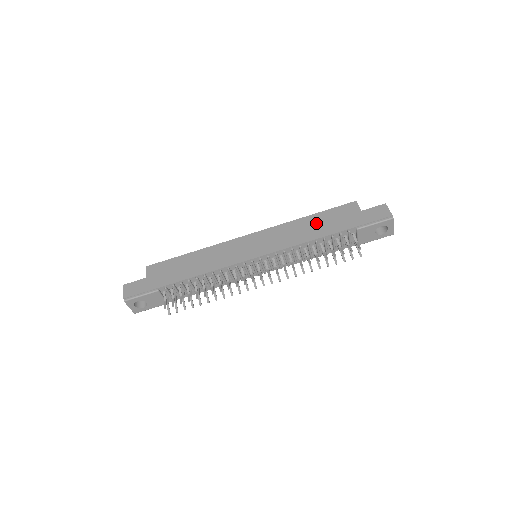
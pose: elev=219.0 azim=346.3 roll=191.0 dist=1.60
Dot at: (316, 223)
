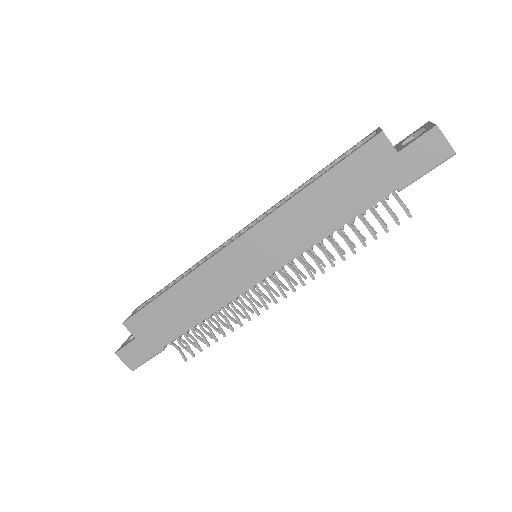
Dot at: (330, 197)
